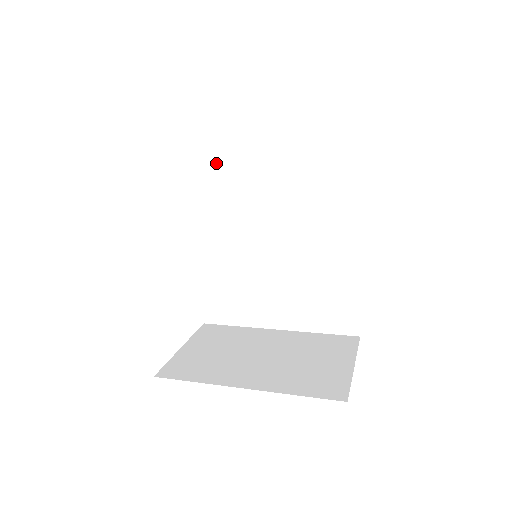
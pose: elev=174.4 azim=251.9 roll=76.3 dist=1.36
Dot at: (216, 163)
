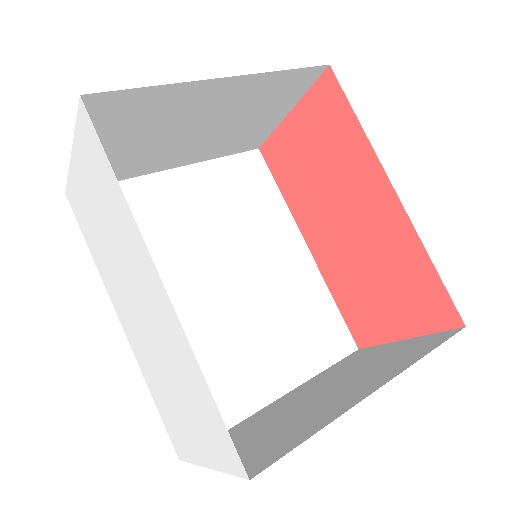
Dot at: occluded
